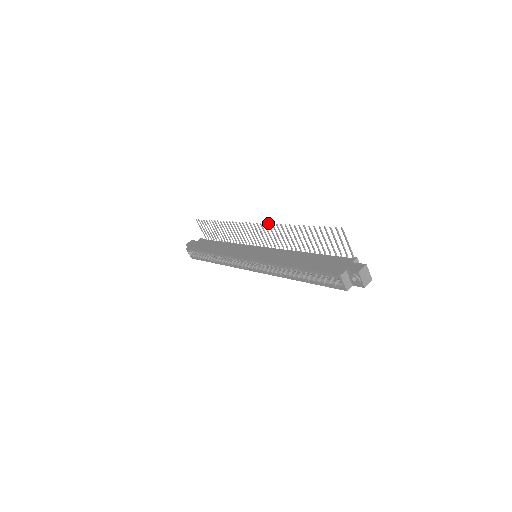
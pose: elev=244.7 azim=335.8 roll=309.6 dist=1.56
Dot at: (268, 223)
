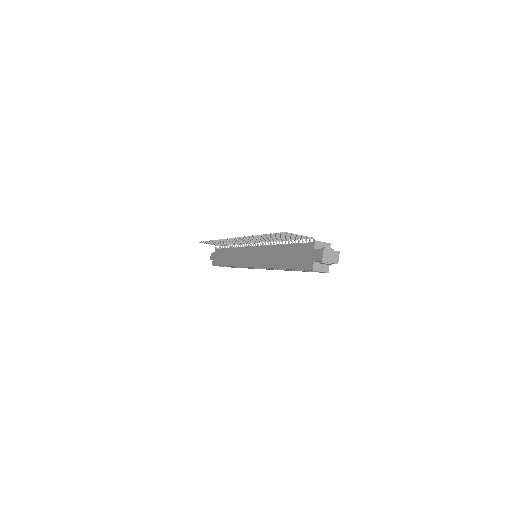
Dot at: occluded
